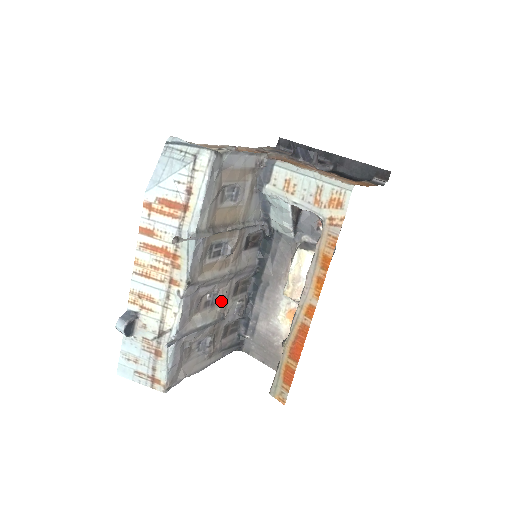
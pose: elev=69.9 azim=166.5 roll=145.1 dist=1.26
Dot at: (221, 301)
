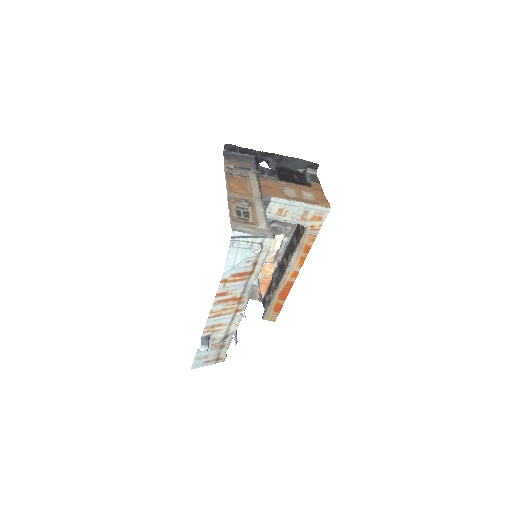
Dot at: occluded
